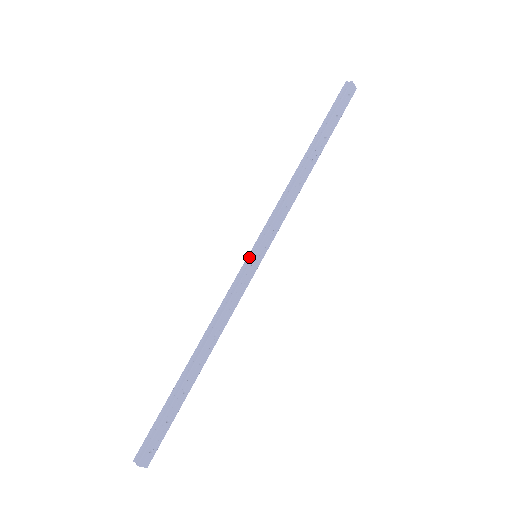
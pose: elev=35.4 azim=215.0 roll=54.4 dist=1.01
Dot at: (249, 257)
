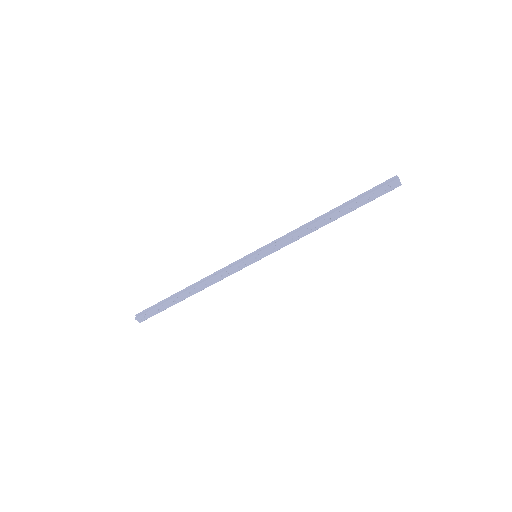
Dot at: (251, 254)
